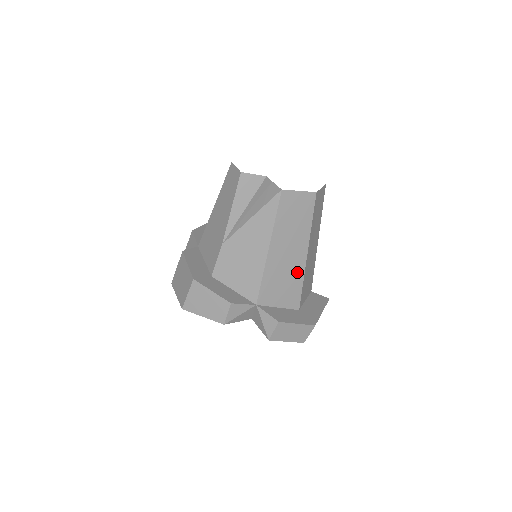
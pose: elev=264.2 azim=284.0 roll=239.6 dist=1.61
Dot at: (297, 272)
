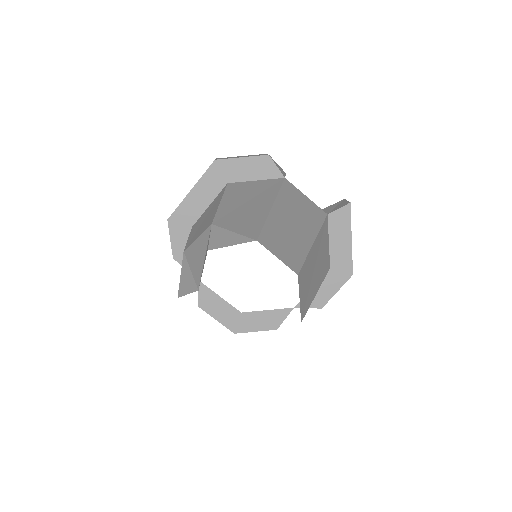
Dot at: occluded
